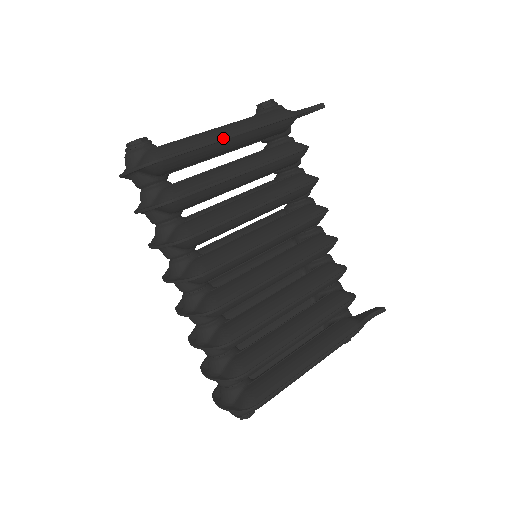
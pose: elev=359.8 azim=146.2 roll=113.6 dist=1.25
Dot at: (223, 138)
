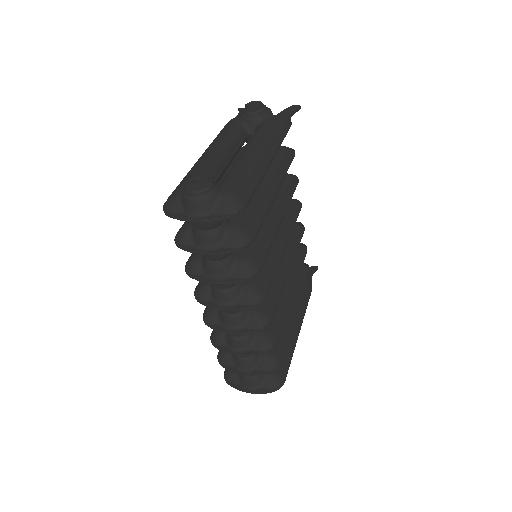
Dot at: (268, 166)
